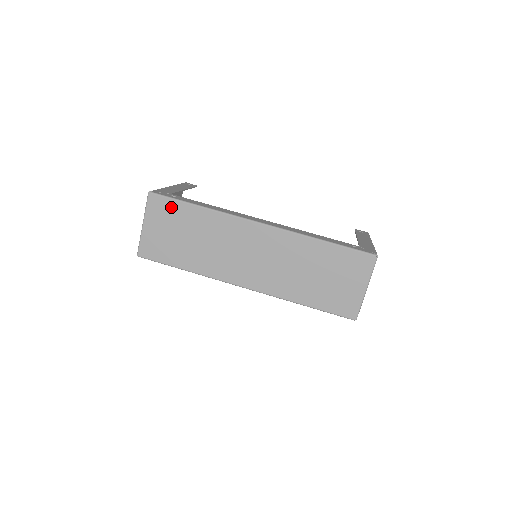
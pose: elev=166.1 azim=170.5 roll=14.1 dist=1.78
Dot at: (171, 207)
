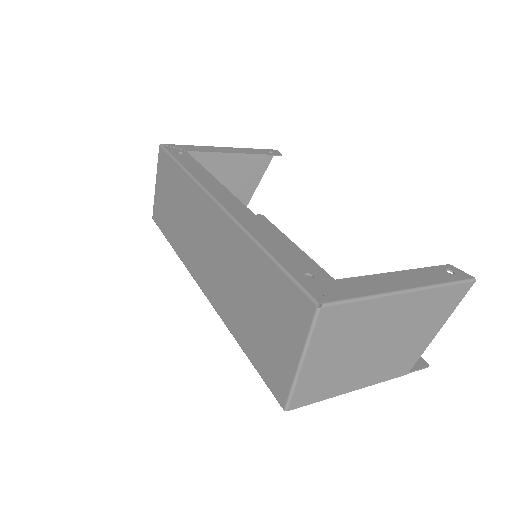
Dot at: (168, 165)
